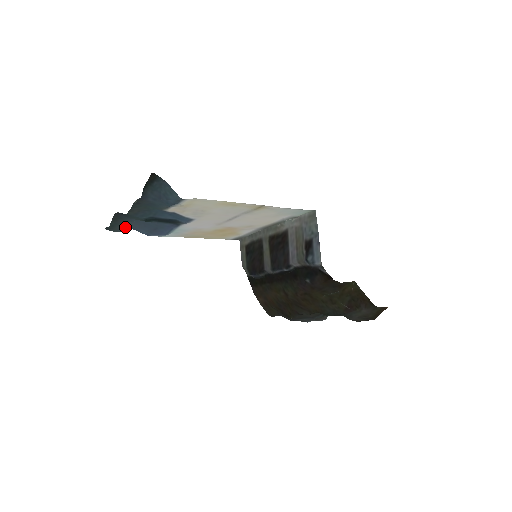
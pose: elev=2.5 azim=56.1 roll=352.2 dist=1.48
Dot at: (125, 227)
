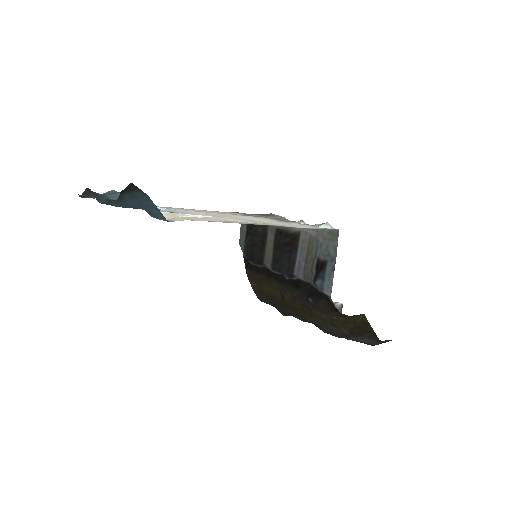
Dot at: occluded
